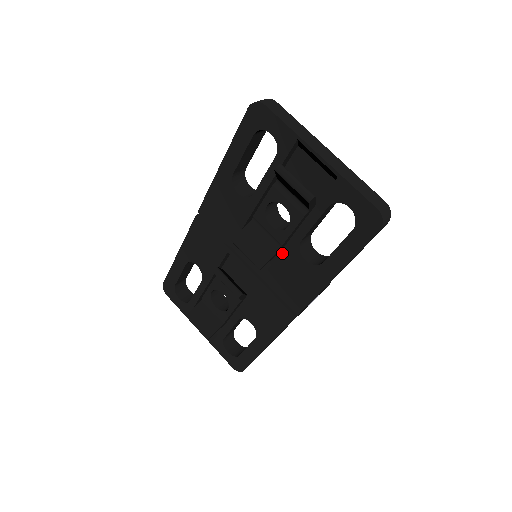
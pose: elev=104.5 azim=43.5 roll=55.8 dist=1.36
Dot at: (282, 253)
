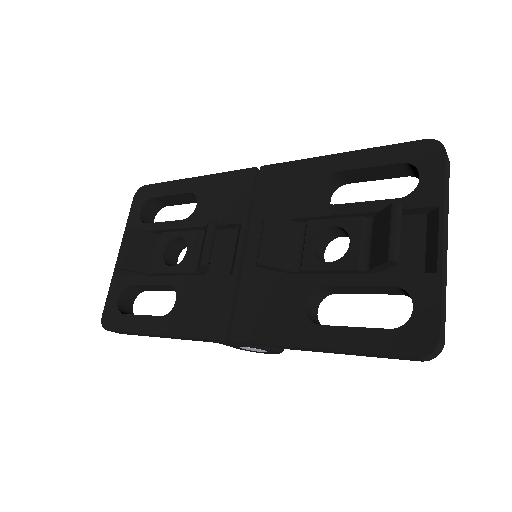
Dot at: (292, 276)
